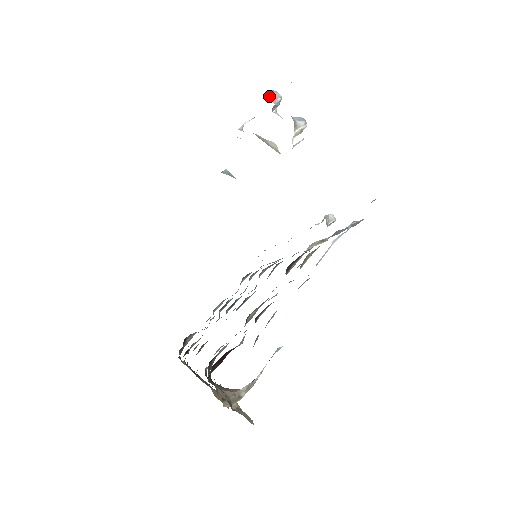
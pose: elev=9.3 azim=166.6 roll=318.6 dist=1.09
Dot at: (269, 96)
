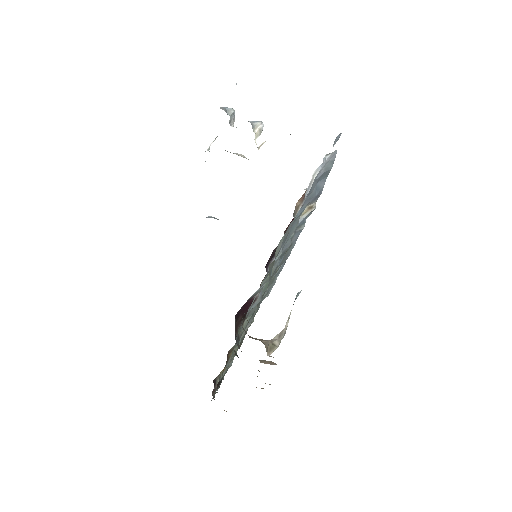
Dot at: (222, 109)
